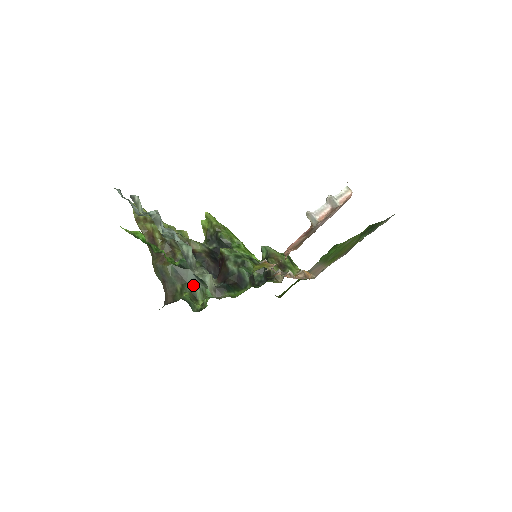
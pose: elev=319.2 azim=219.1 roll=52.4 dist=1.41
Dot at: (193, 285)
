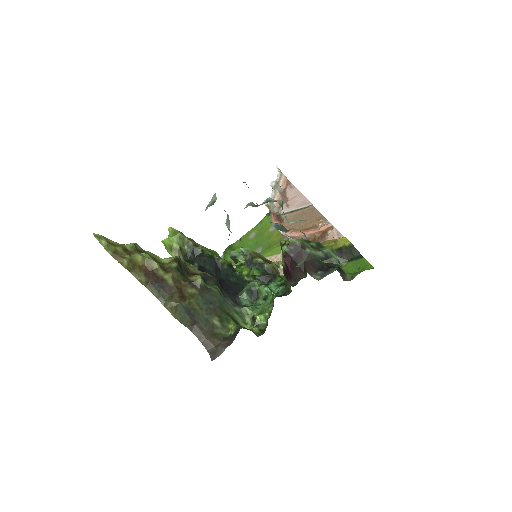
Dot at: (228, 311)
